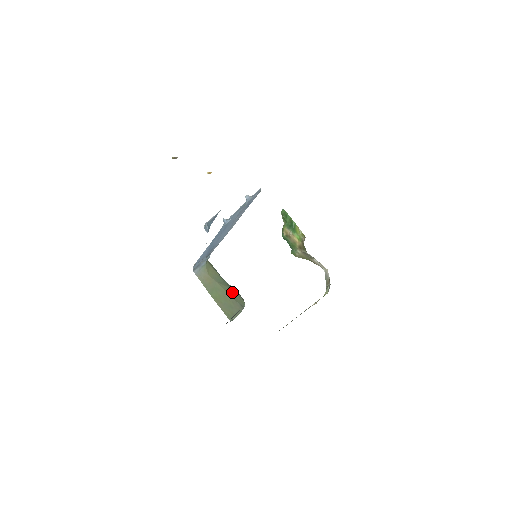
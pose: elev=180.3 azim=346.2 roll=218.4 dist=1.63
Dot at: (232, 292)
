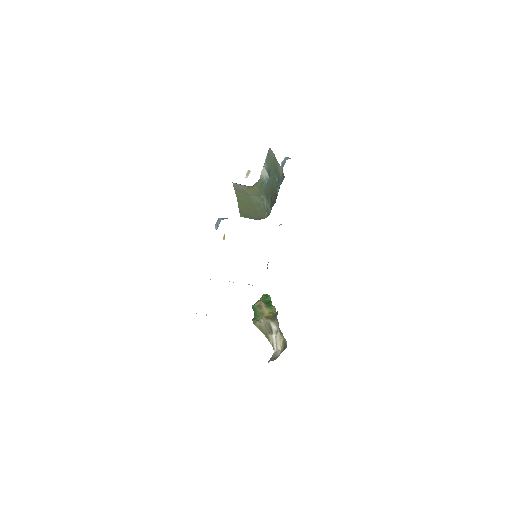
Dot at: (260, 207)
